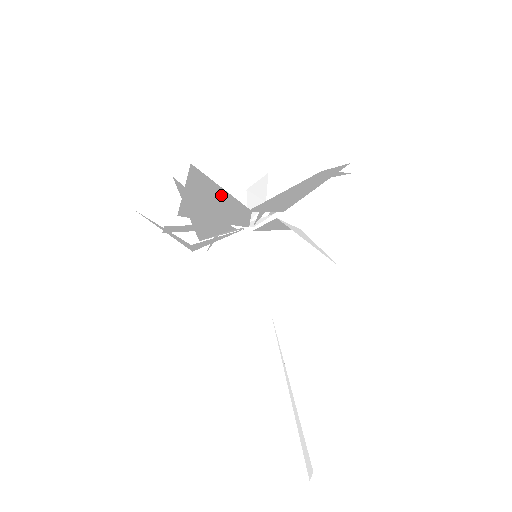
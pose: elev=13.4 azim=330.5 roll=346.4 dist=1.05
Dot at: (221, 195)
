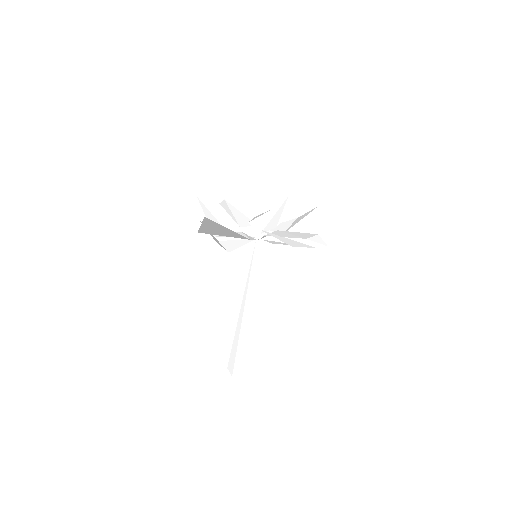
Dot at: (227, 230)
